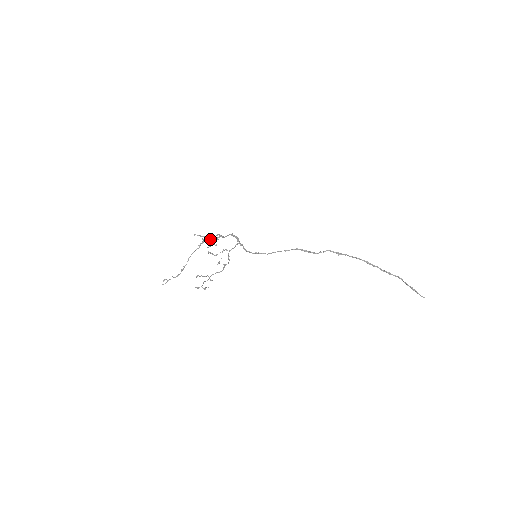
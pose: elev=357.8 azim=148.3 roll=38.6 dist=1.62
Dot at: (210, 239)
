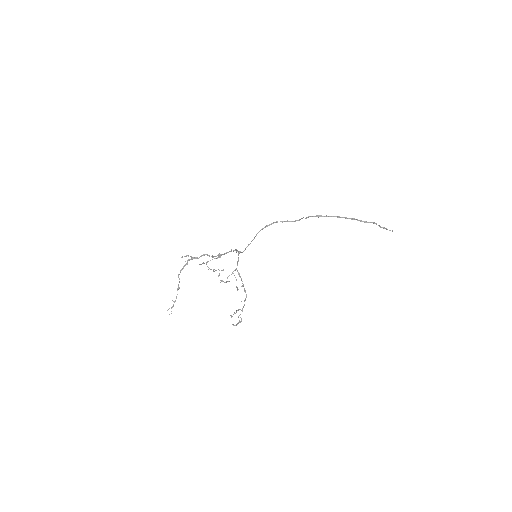
Dot at: (201, 255)
